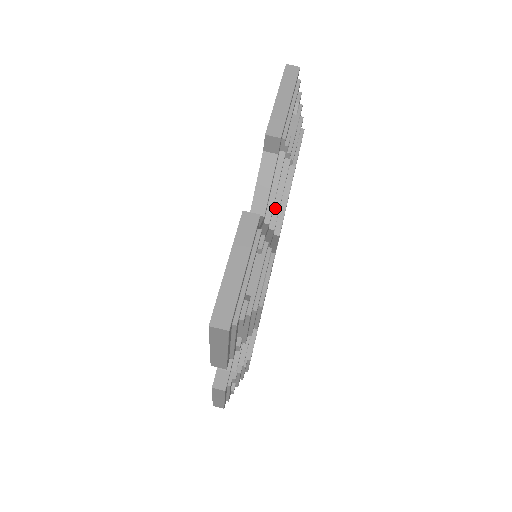
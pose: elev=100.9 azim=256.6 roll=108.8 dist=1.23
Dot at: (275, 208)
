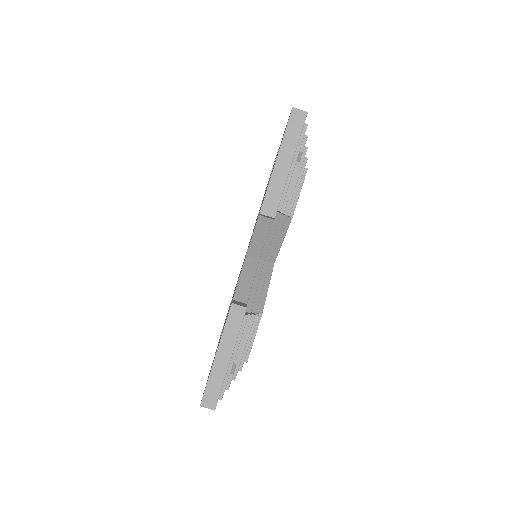
Dot at: (271, 248)
